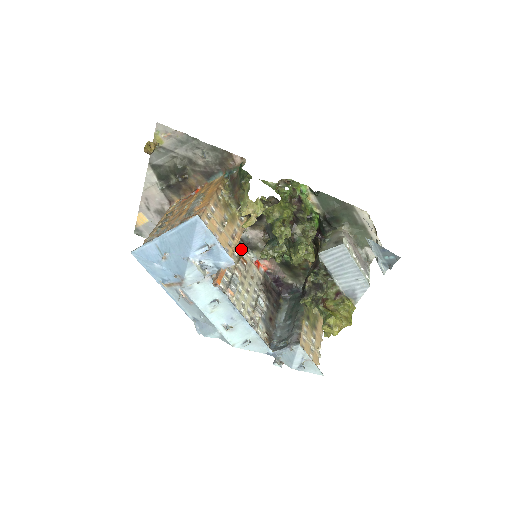
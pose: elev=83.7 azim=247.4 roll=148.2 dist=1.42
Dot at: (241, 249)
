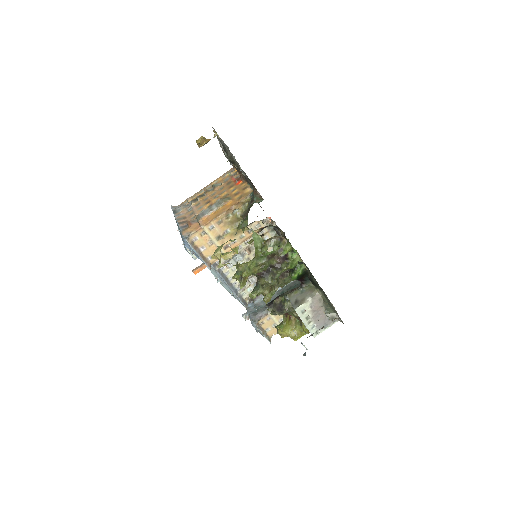
Dot at: (267, 232)
